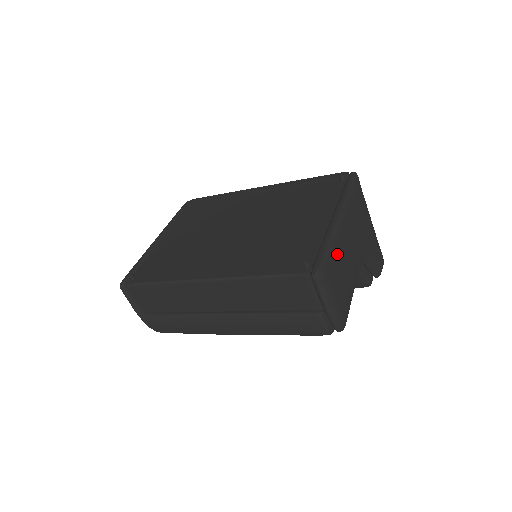
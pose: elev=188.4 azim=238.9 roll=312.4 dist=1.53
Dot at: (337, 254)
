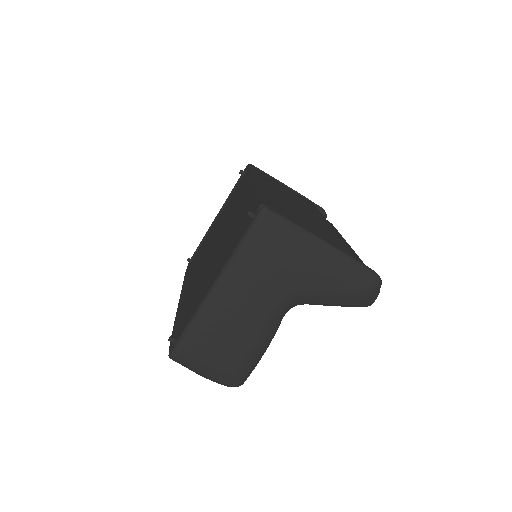
Dot at: (201, 332)
